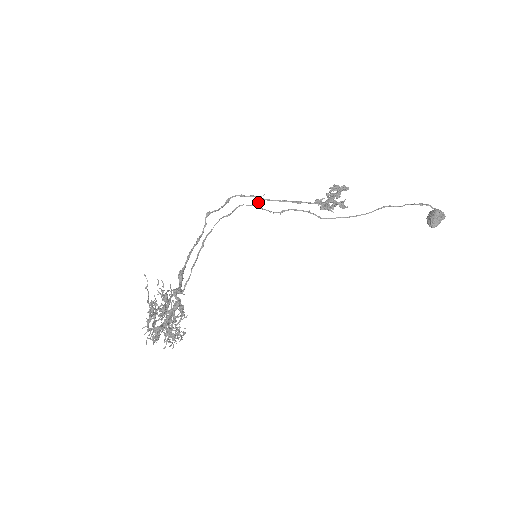
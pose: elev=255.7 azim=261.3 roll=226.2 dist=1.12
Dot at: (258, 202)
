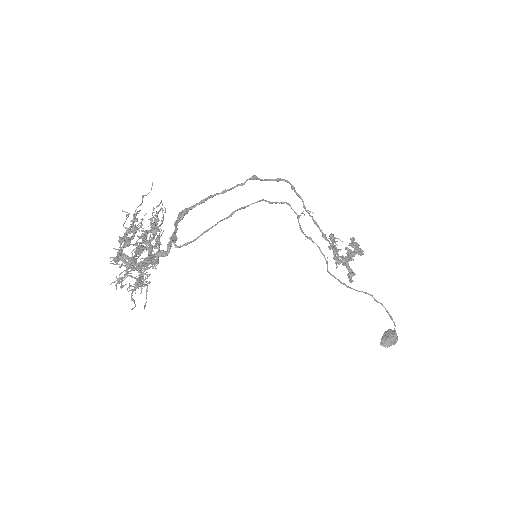
Dot at: (301, 213)
